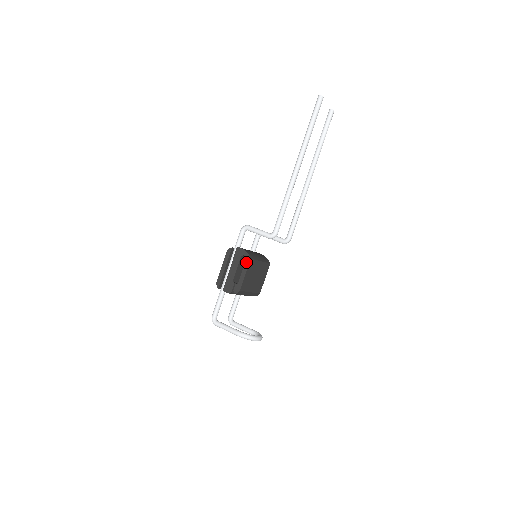
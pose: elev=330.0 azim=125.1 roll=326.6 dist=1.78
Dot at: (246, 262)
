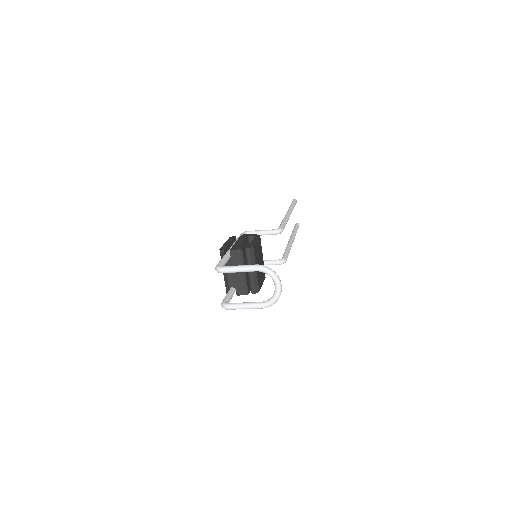
Dot at: (255, 237)
